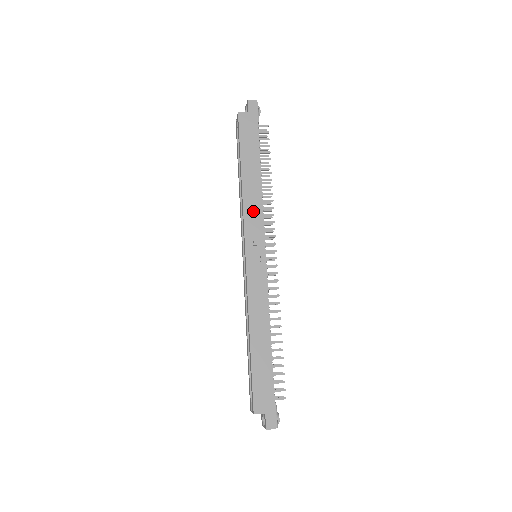
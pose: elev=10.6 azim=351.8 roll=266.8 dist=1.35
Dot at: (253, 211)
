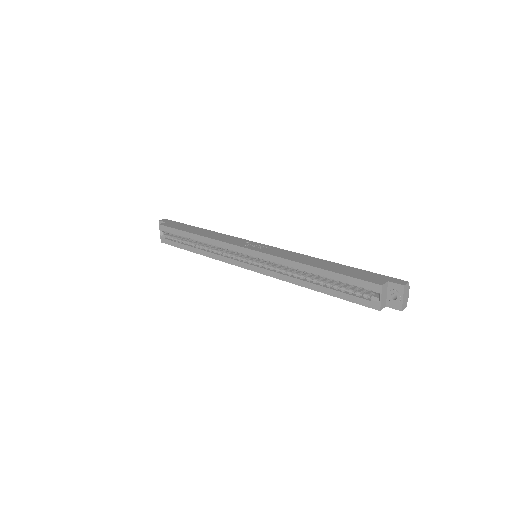
Dot at: (225, 238)
